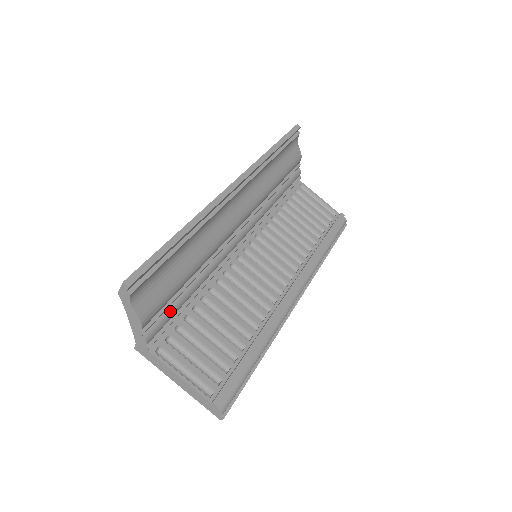
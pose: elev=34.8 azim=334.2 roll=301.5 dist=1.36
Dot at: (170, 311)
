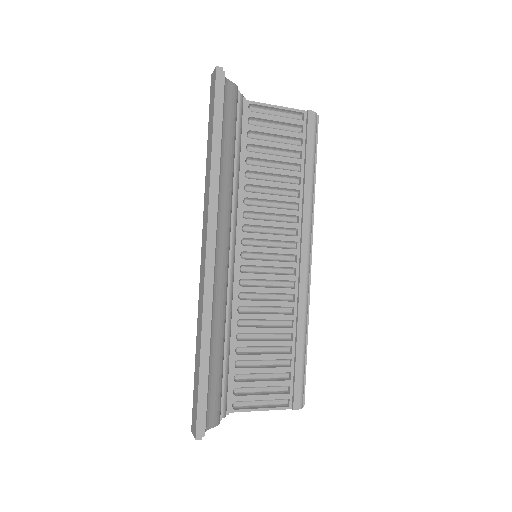
Dot at: (225, 382)
